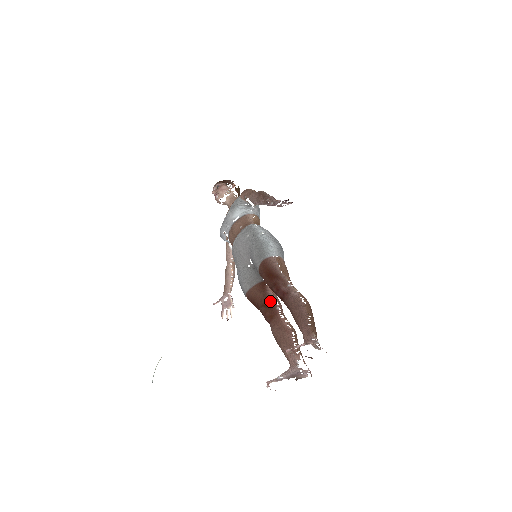
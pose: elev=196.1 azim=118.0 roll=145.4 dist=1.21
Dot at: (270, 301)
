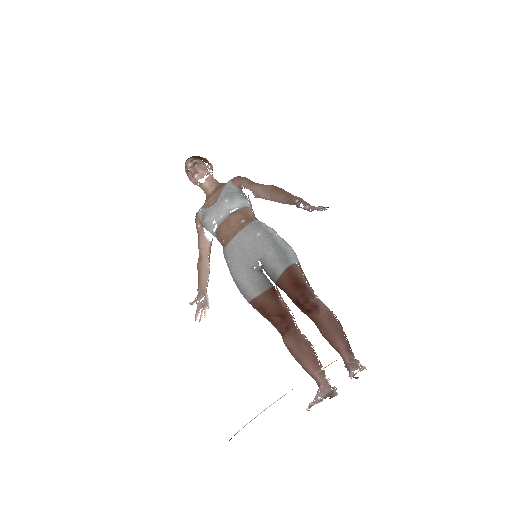
Dot at: (285, 310)
